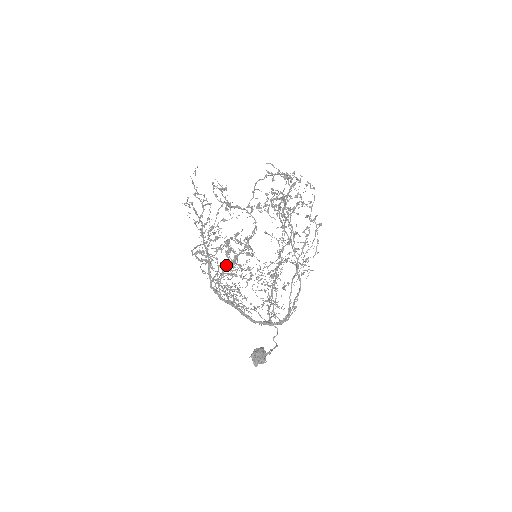
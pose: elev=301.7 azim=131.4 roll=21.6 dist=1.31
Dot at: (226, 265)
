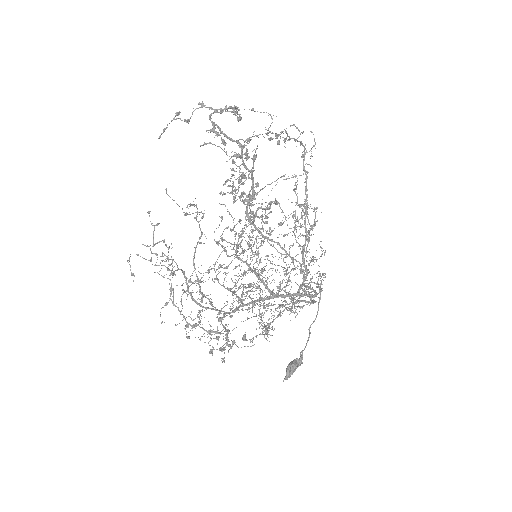
Dot at: occluded
